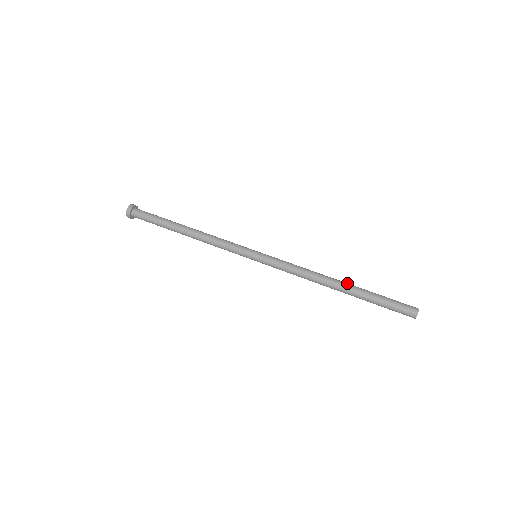
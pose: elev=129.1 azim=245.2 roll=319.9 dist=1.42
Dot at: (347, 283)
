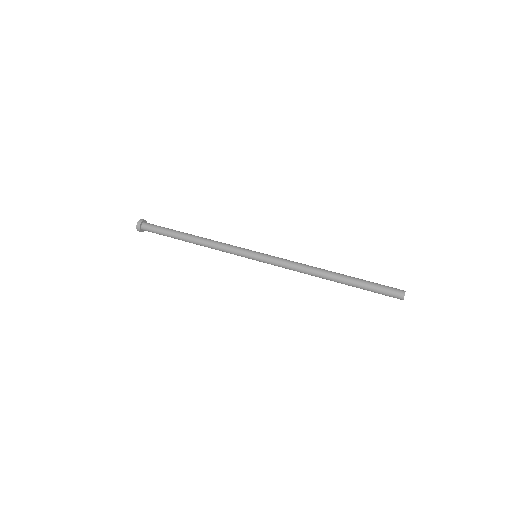
Dot at: occluded
